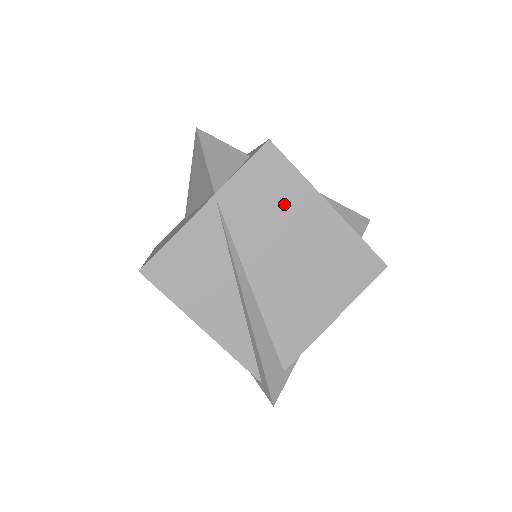
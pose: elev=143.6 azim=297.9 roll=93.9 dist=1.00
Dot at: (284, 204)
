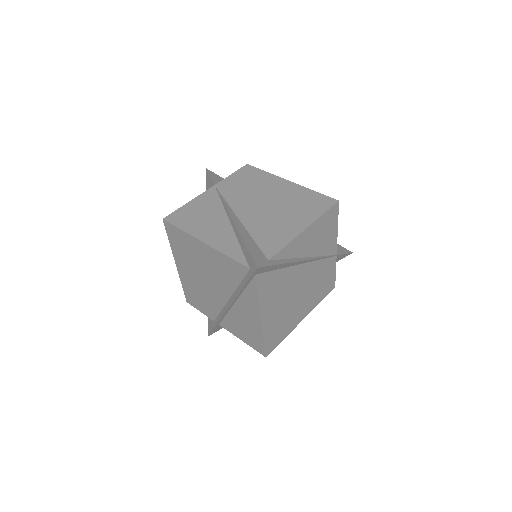
Dot at: (259, 184)
